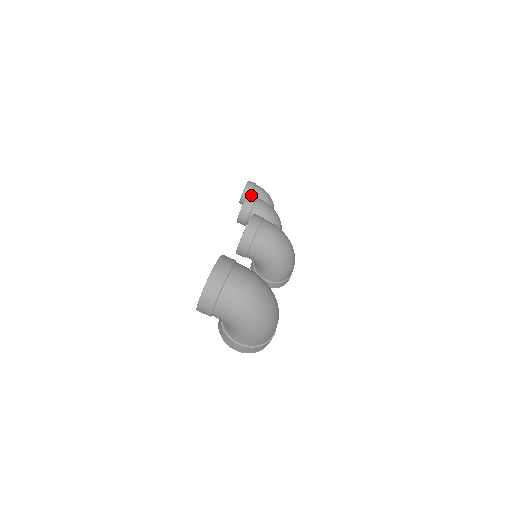
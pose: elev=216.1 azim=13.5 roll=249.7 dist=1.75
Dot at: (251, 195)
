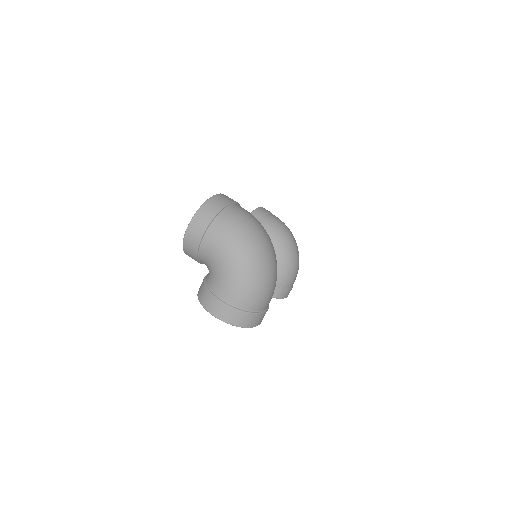
Dot at: occluded
